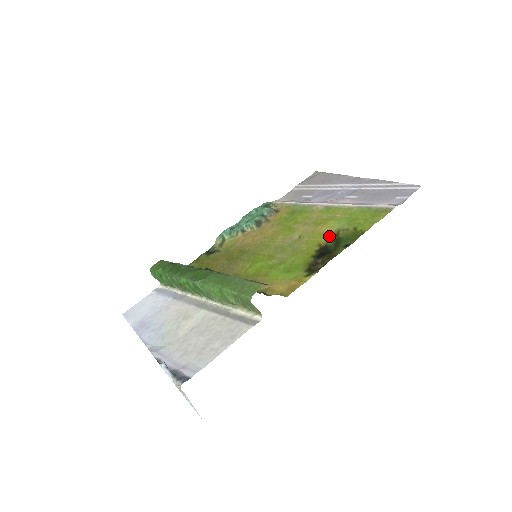
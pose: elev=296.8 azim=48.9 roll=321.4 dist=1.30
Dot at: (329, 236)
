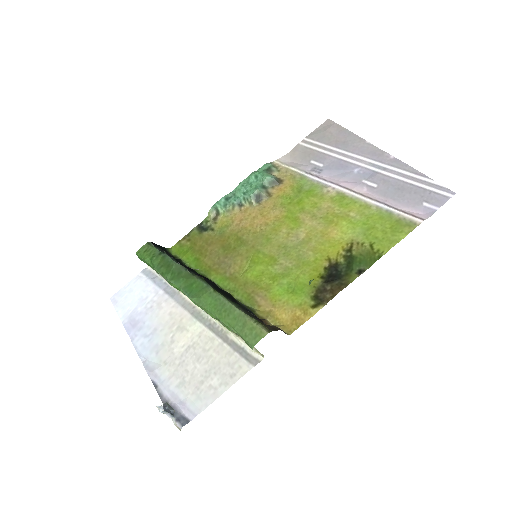
Dot at: (341, 249)
